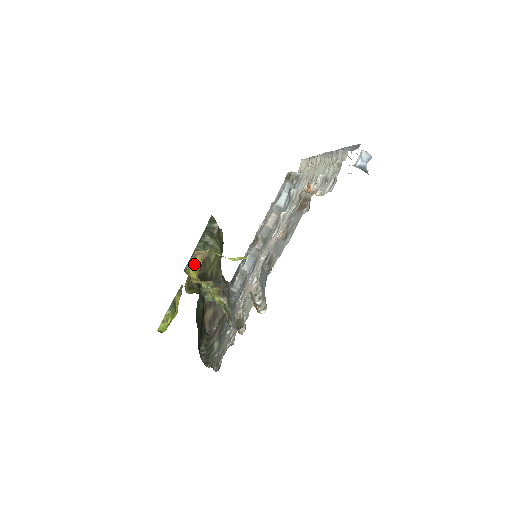
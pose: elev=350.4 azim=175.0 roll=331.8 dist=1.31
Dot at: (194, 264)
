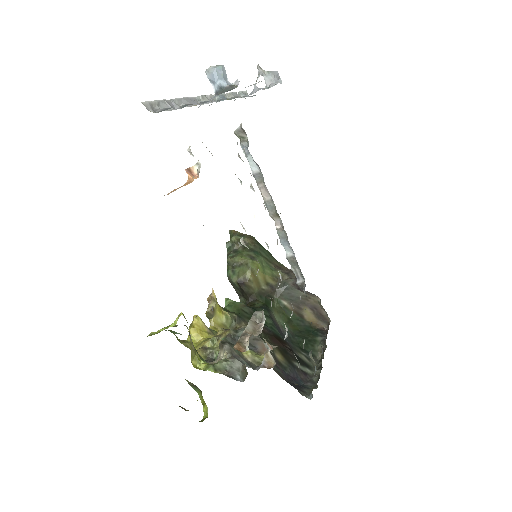
Dot at: (191, 329)
